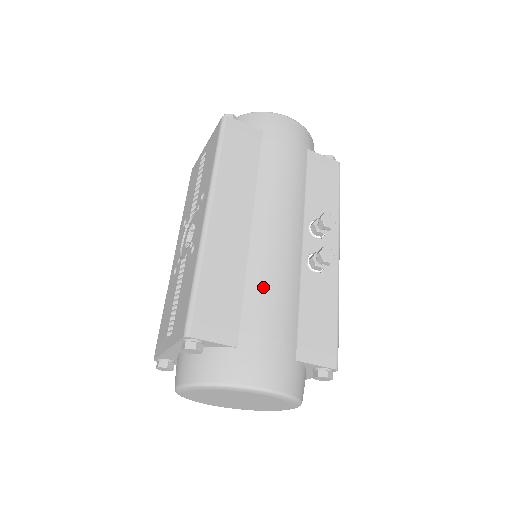
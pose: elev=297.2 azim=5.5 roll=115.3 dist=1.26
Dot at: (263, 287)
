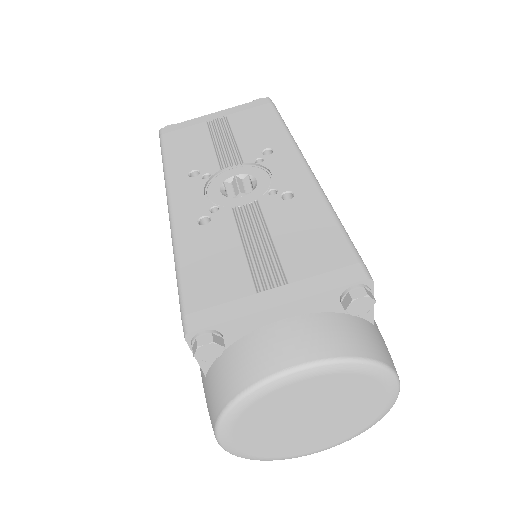
Dot at: occluded
